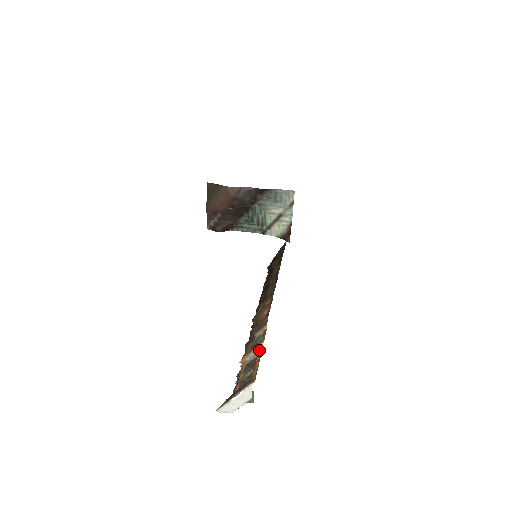
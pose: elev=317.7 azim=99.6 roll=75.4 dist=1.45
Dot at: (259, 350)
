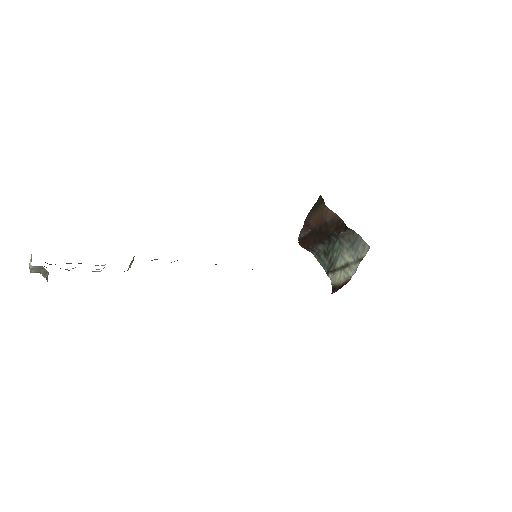
Dot at: occluded
